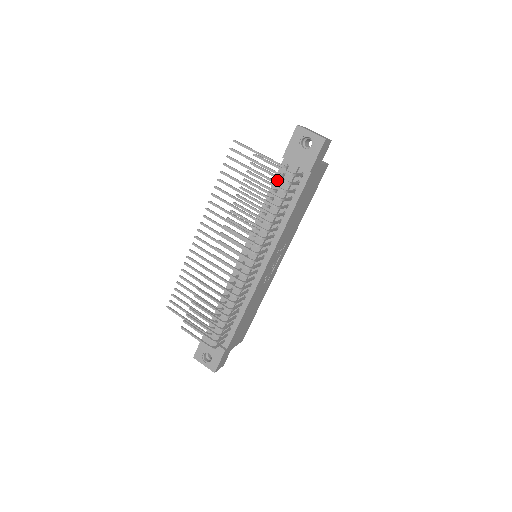
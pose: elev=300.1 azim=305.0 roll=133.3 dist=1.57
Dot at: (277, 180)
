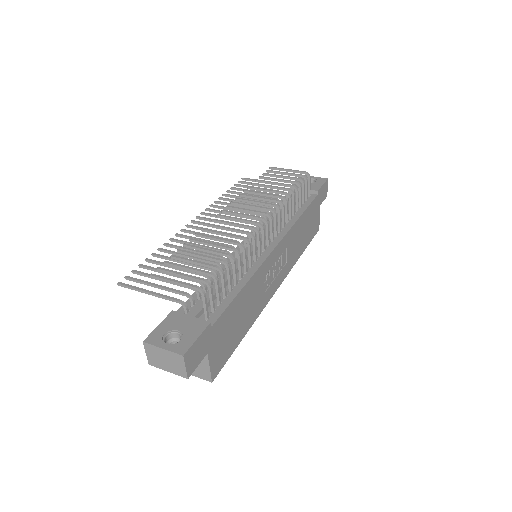
Dot at: occluded
